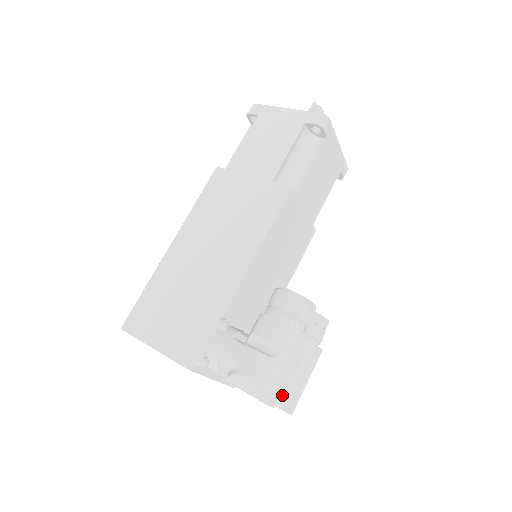
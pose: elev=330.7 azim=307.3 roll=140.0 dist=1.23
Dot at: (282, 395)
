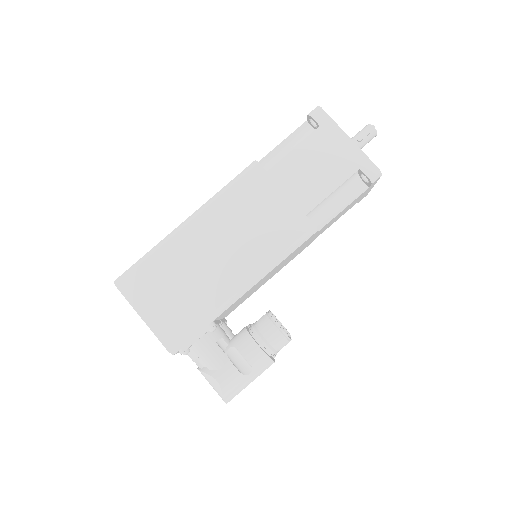
Dot at: occluded
